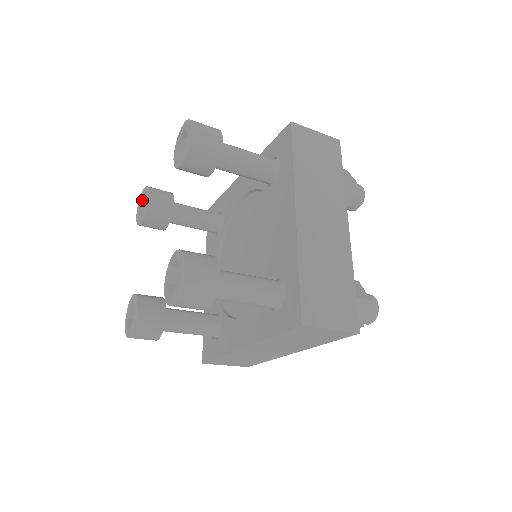
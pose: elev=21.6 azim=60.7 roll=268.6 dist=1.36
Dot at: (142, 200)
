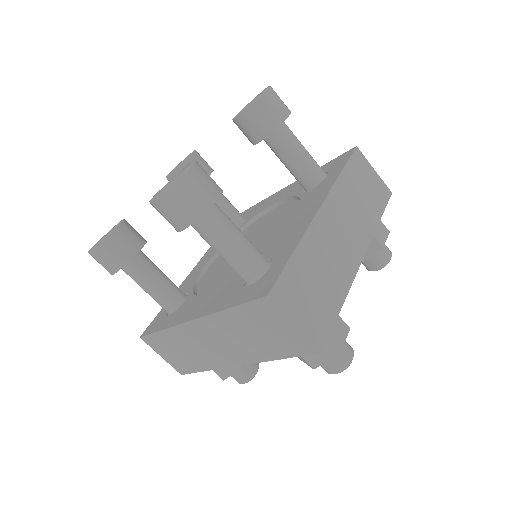
Dot at: occluded
